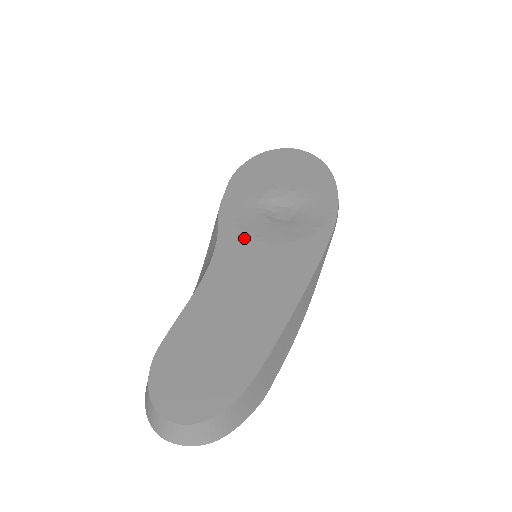
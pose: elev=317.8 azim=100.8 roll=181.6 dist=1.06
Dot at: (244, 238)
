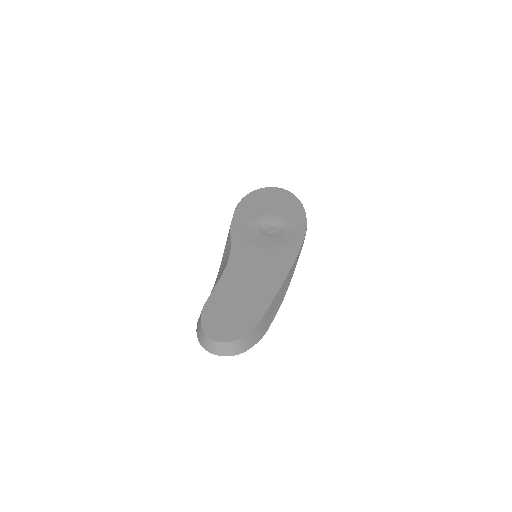
Dot at: (248, 245)
